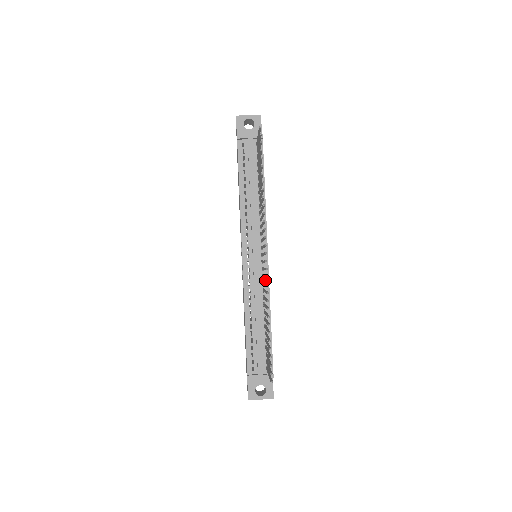
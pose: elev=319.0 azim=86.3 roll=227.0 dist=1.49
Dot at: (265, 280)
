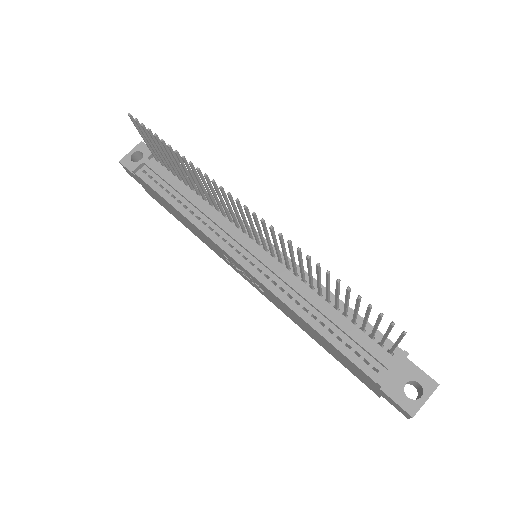
Dot at: occluded
